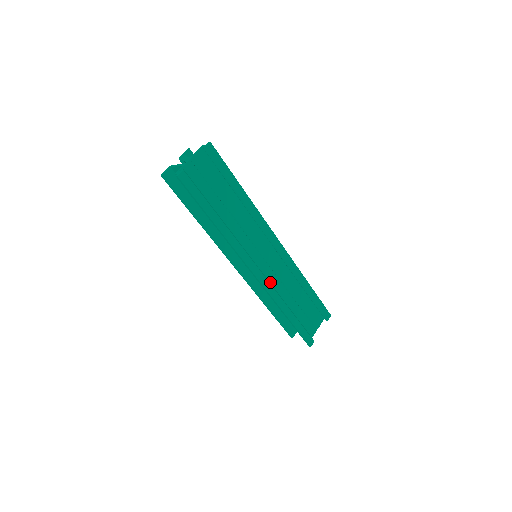
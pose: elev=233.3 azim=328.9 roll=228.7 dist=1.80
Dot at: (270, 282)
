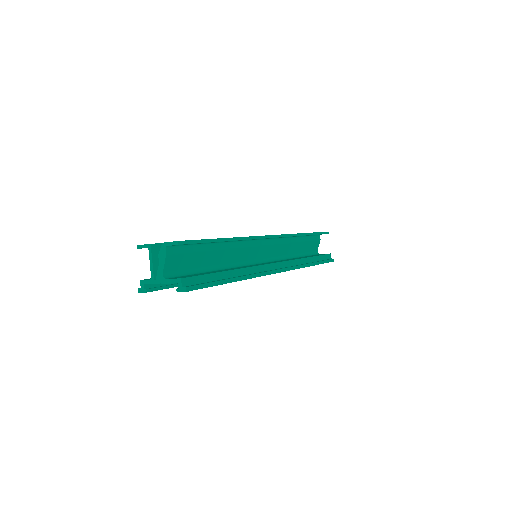
Dot at: occluded
